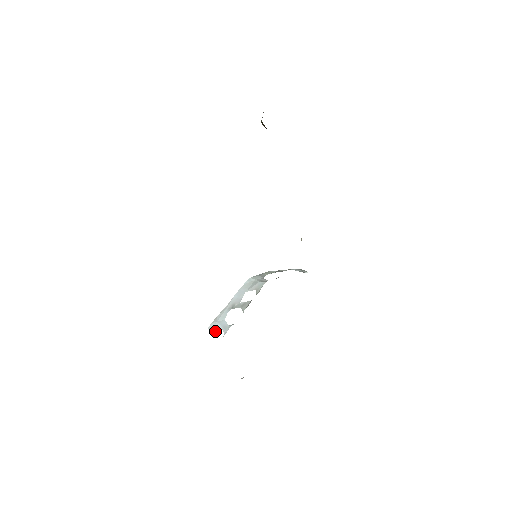
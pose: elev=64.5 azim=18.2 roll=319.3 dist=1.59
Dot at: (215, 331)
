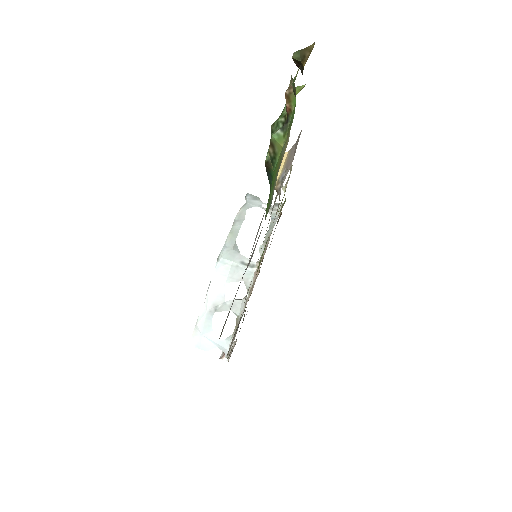
Dot at: (207, 350)
